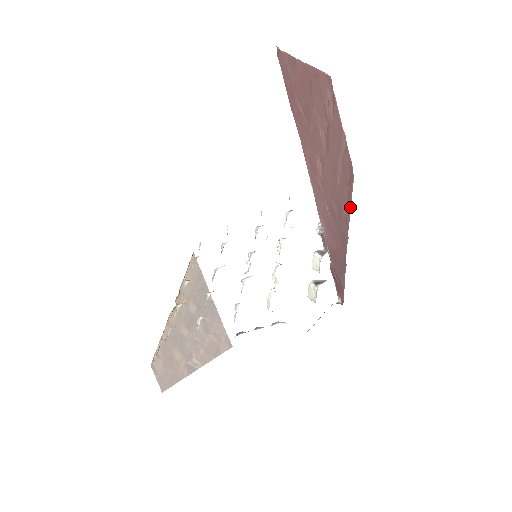
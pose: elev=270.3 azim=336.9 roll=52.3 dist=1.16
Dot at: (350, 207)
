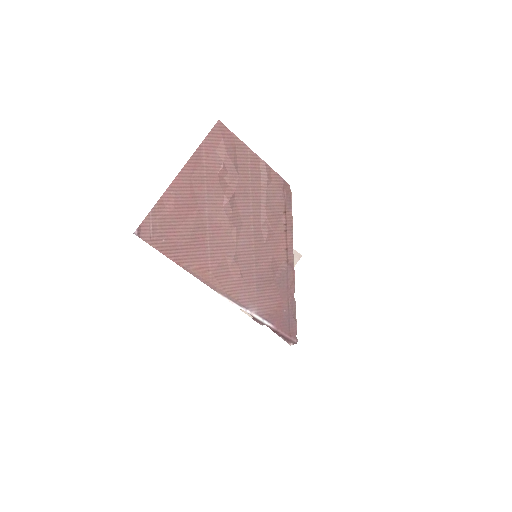
Dot at: (291, 237)
